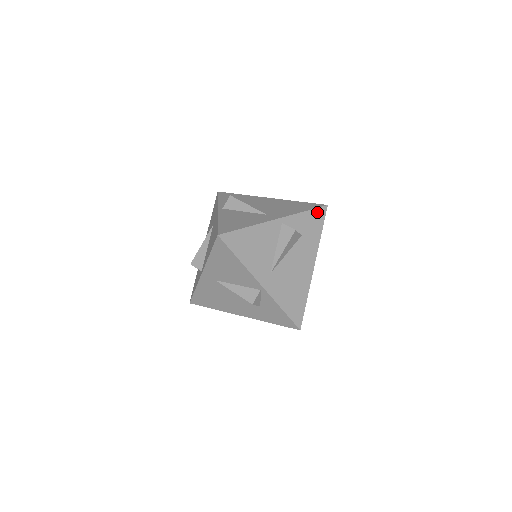
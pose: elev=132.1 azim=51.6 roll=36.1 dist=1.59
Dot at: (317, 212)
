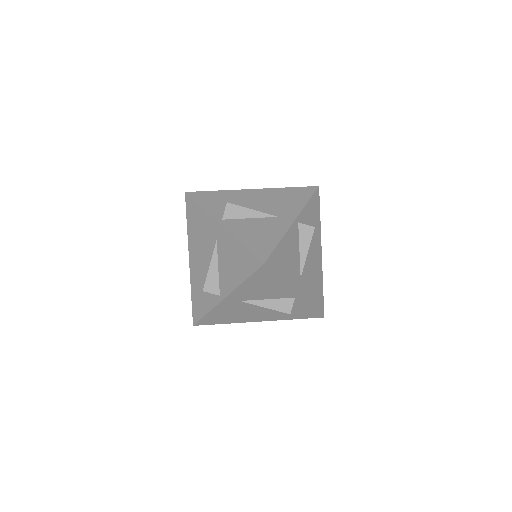
Dot at: (314, 197)
